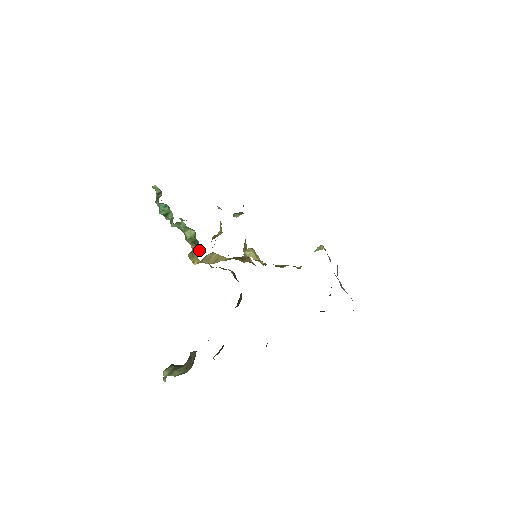
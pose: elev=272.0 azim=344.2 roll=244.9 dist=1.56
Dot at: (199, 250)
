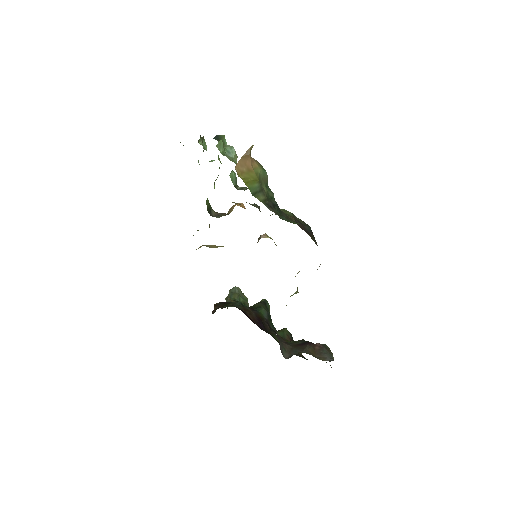
Dot at: occluded
